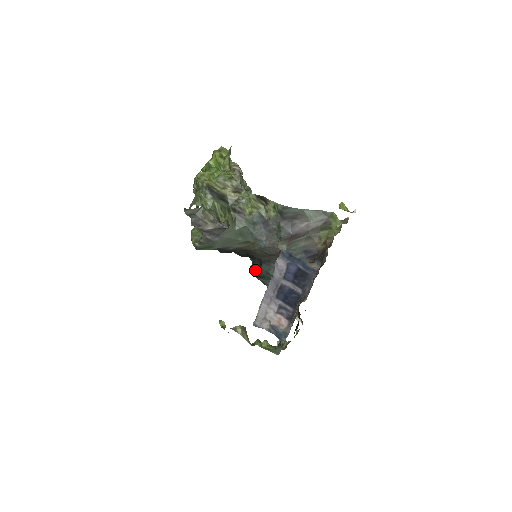
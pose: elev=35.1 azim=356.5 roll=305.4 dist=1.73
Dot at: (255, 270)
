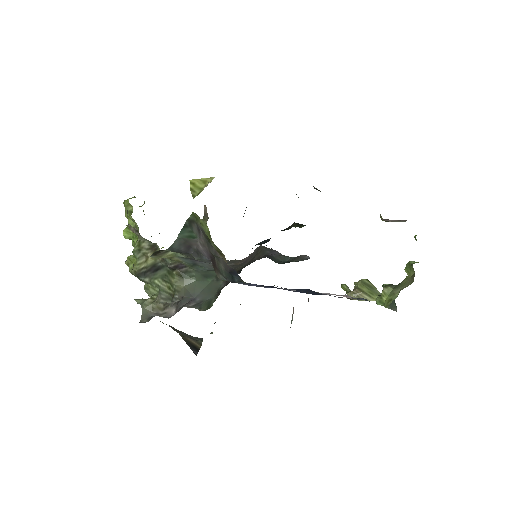
Dot at: occluded
